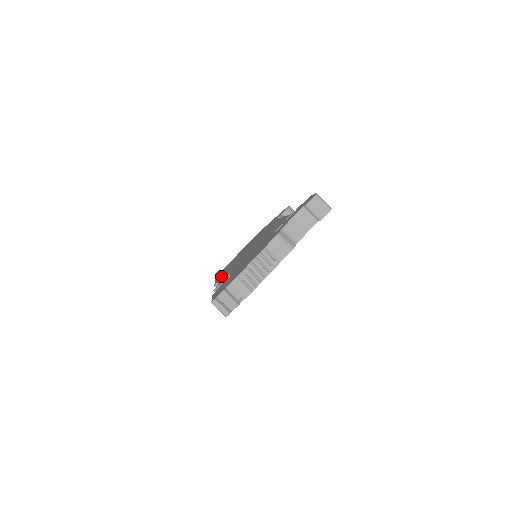
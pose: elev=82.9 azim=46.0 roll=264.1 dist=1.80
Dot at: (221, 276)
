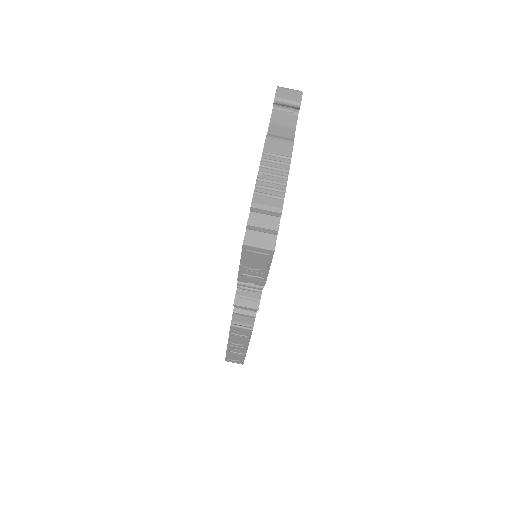
Dot at: occluded
